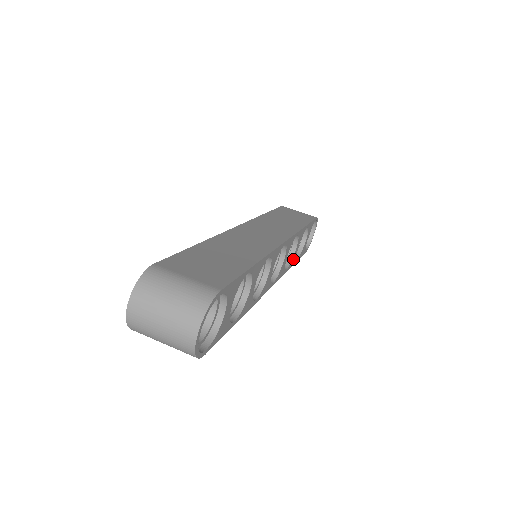
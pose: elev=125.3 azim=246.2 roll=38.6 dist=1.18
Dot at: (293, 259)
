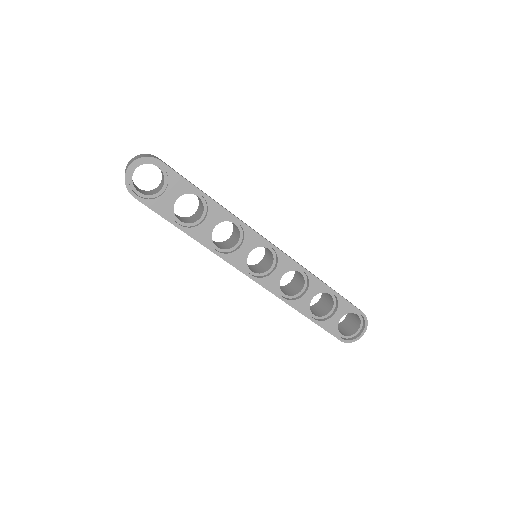
Dot at: (300, 303)
